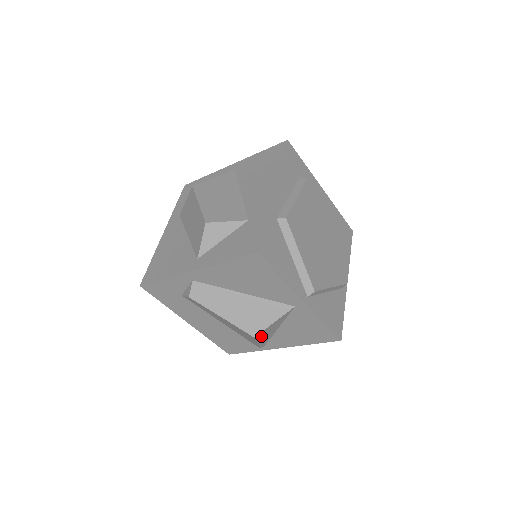
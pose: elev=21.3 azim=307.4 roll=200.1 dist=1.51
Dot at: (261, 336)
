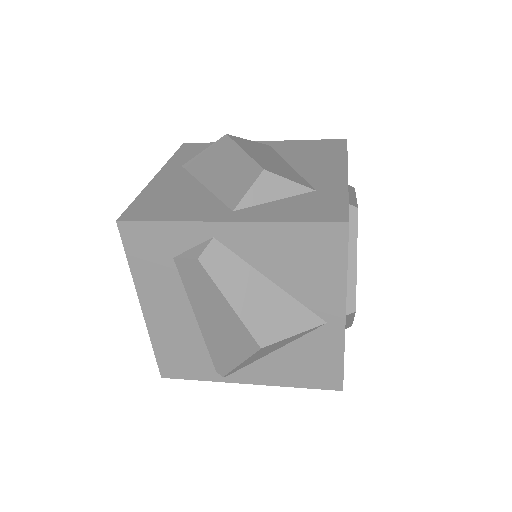
Dot at: (259, 352)
